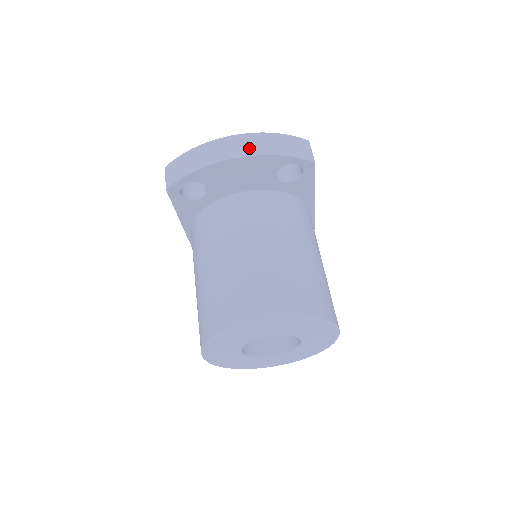
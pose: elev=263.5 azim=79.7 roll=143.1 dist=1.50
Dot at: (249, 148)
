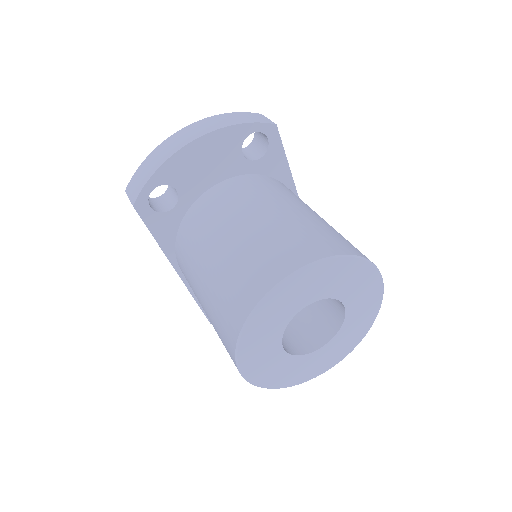
Dot at: (204, 129)
